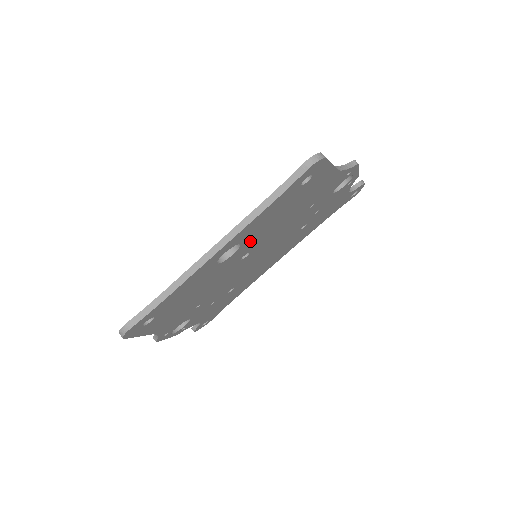
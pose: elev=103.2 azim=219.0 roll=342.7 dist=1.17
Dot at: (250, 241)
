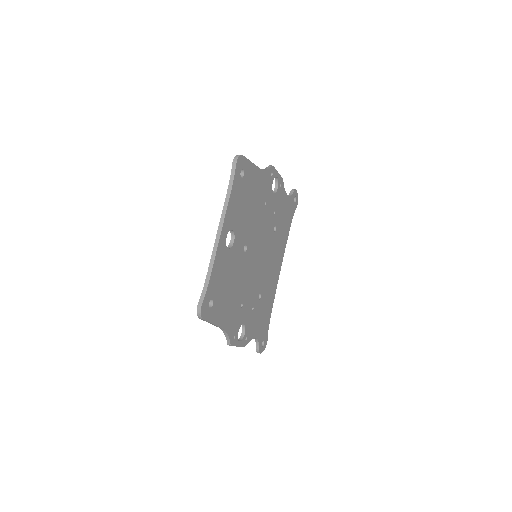
Dot at: (239, 230)
